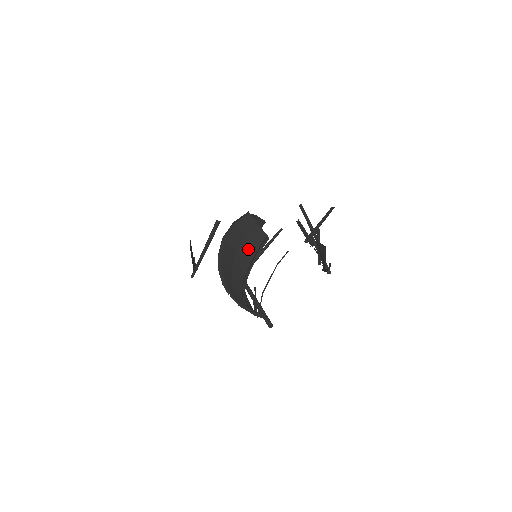
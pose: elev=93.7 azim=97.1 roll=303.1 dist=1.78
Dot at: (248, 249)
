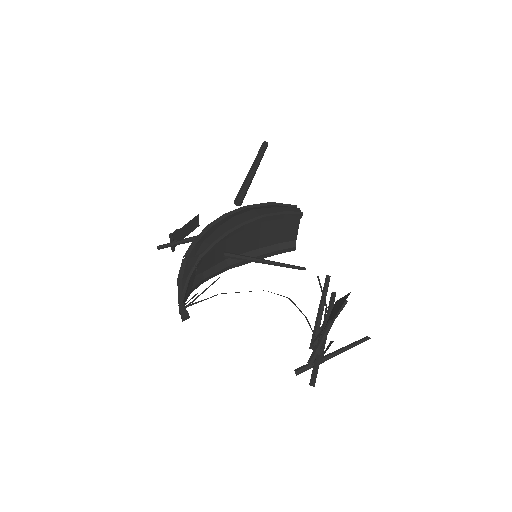
Dot at: (269, 211)
